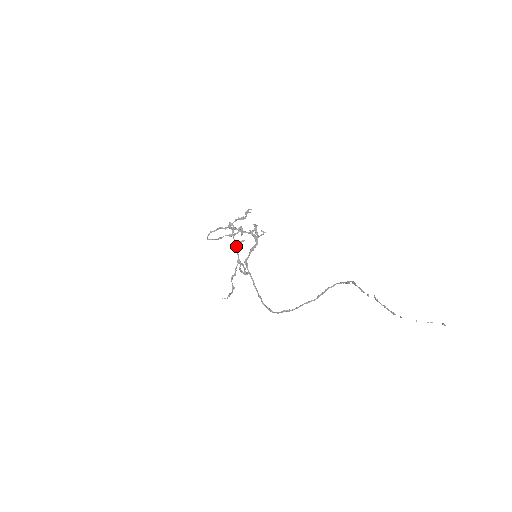
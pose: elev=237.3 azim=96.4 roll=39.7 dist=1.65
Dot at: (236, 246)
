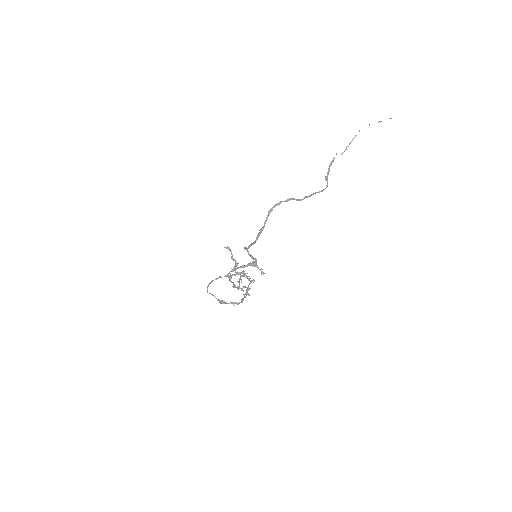
Dot at: occluded
